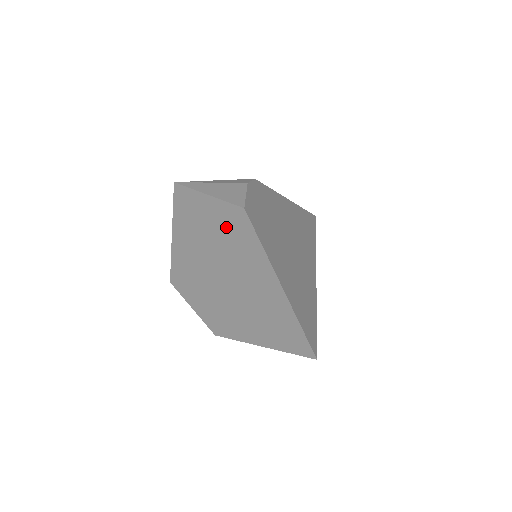
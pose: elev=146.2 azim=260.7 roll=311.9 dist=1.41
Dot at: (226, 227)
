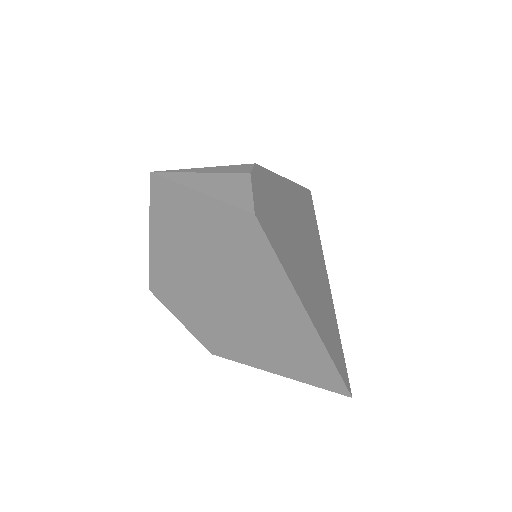
Dot at: (227, 235)
